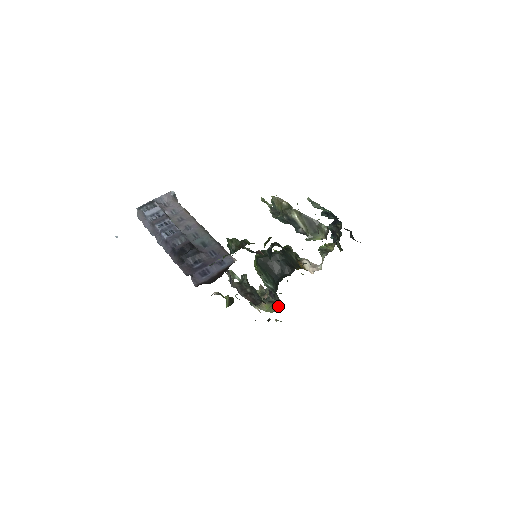
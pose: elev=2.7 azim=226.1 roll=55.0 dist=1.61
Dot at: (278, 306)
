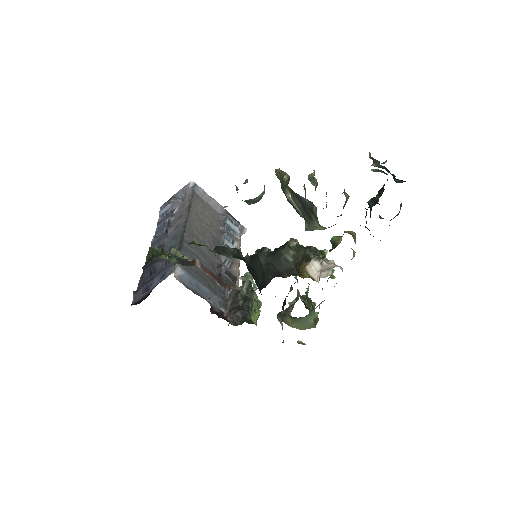
Dot at: (312, 321)
